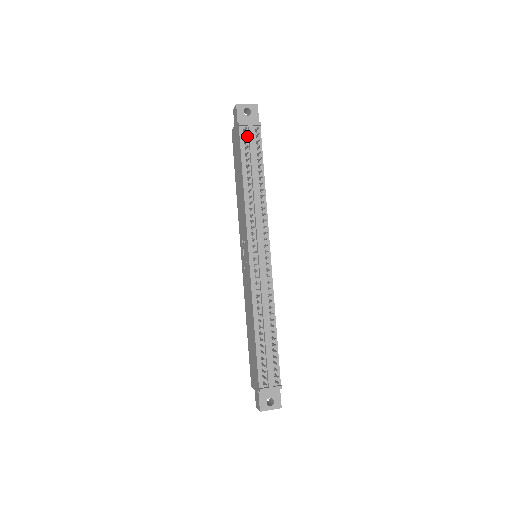
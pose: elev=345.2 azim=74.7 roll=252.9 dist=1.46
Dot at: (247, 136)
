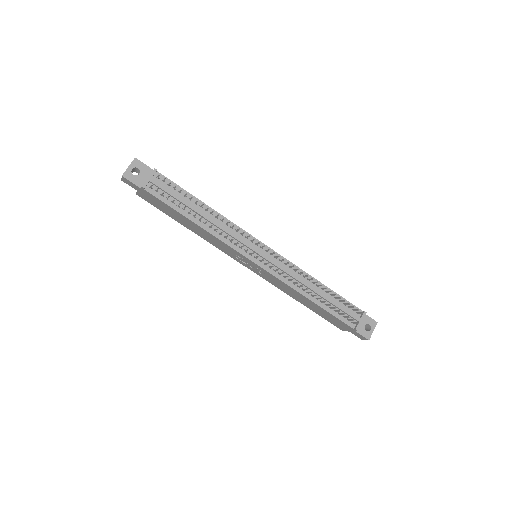
Dot at: occluded
